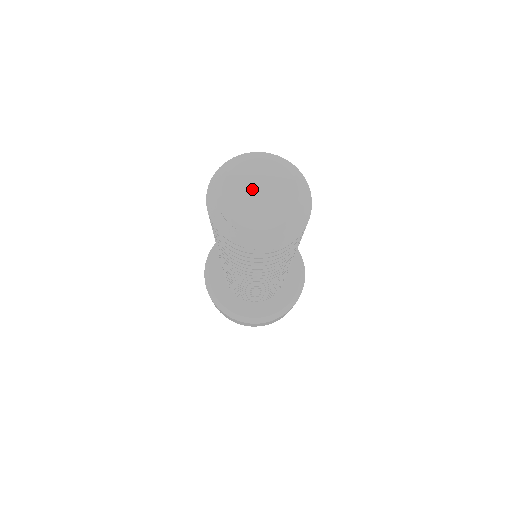
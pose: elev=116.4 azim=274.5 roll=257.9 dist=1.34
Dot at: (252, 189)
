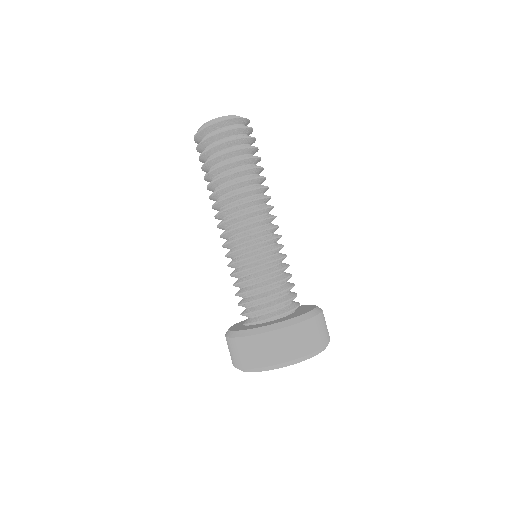
Dot at: occluded
